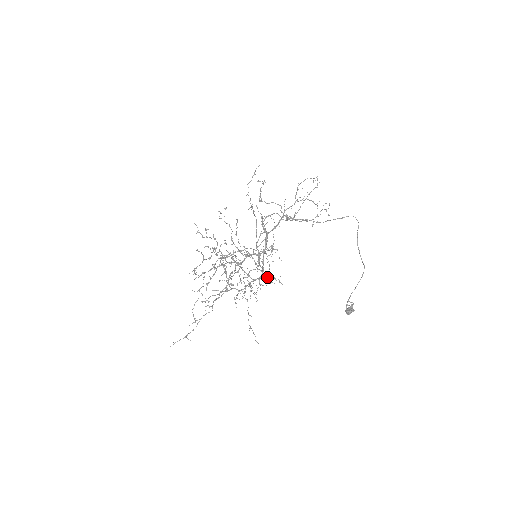
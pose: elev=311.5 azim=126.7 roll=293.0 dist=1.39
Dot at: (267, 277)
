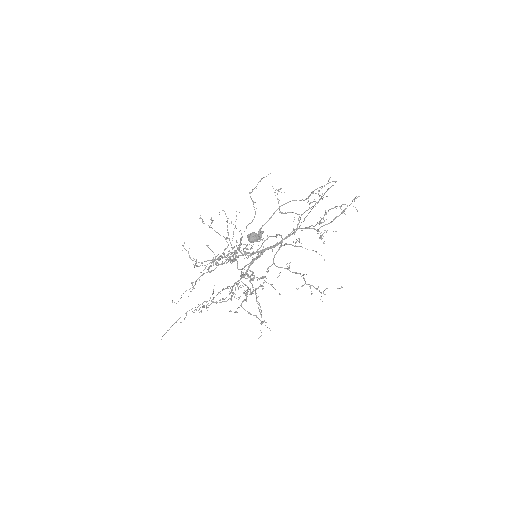
Dot at: (260, 278)
